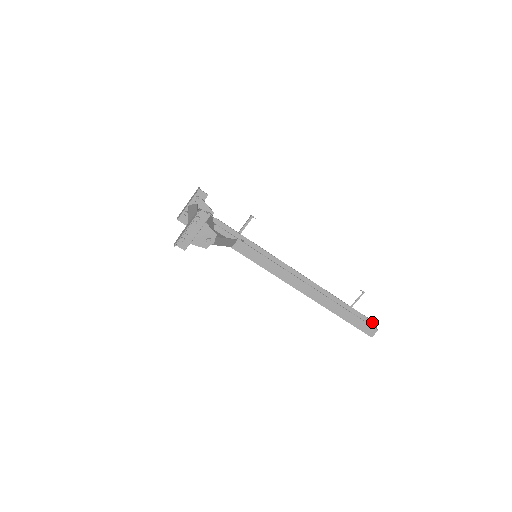
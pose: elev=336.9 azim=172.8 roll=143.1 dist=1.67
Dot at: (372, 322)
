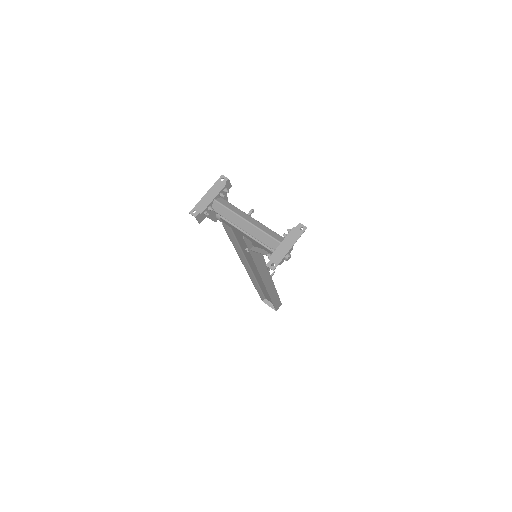
Dot at: occluded
